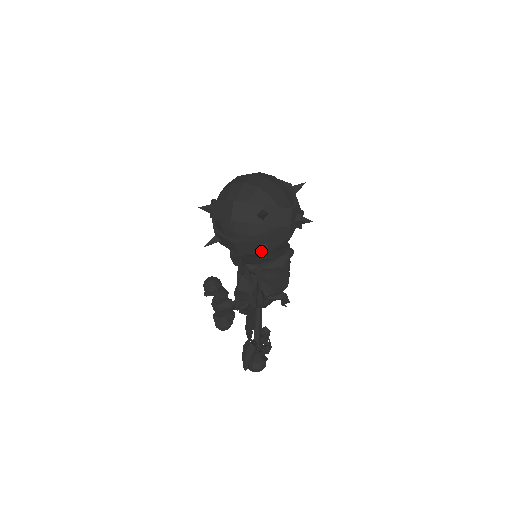
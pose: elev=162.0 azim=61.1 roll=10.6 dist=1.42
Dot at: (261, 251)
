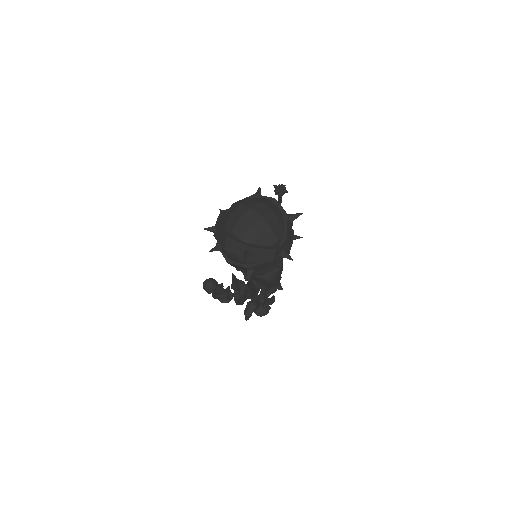
Dot at: (247, 275)
